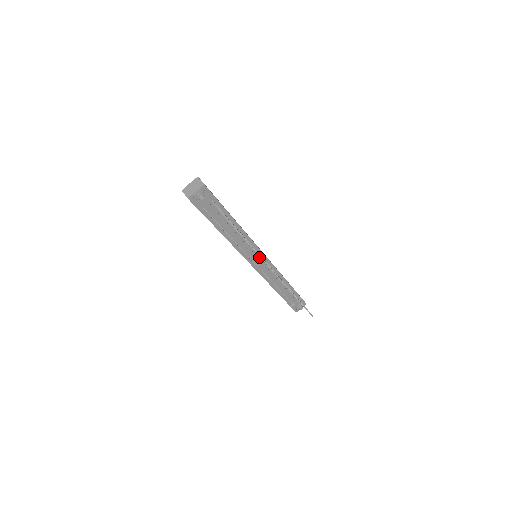
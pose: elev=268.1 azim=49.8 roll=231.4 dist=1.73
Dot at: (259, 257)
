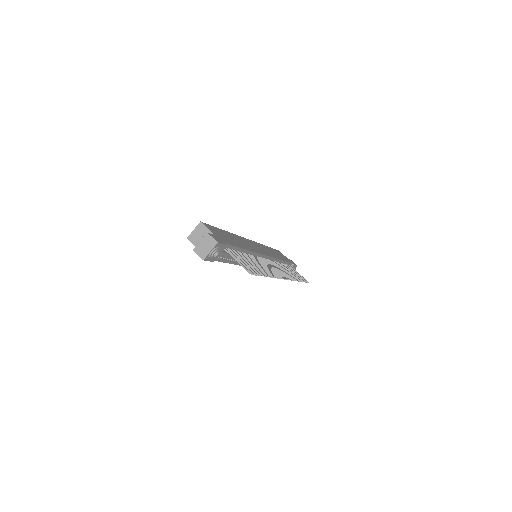
Dot at: occluded
